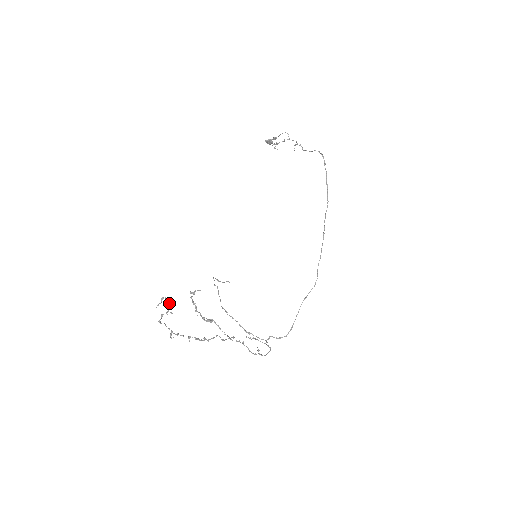
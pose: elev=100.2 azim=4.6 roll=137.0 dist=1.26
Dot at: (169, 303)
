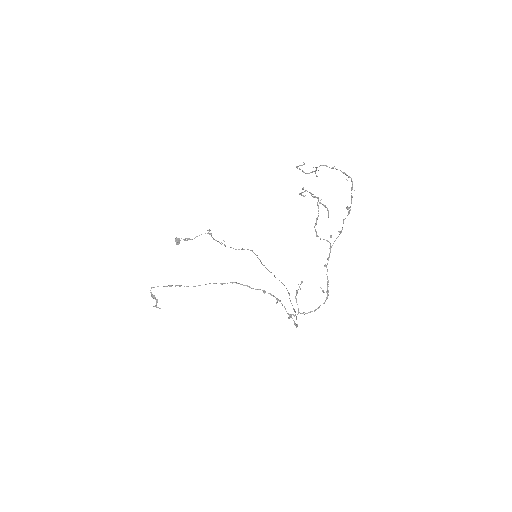
Dot at: occluded
